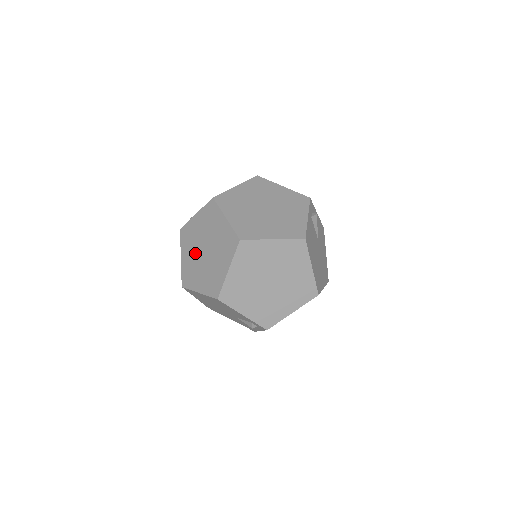
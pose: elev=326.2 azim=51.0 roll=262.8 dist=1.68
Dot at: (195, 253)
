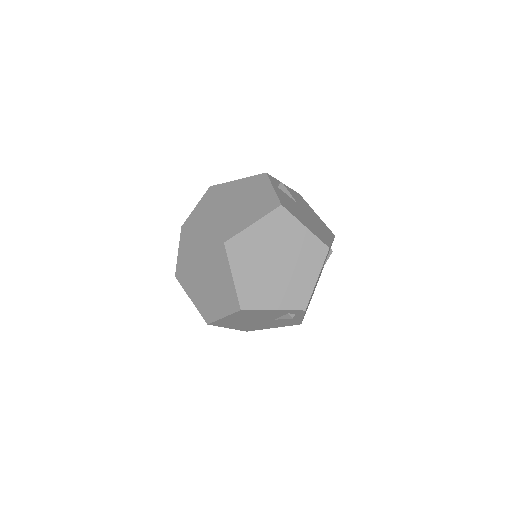
Dot at: (198, 286)
